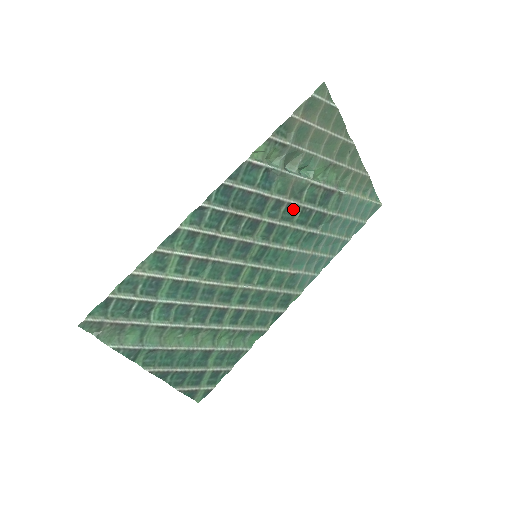
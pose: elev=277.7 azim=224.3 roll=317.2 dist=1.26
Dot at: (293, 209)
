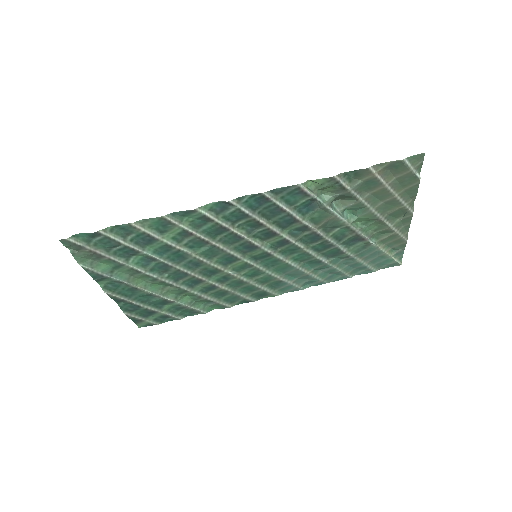
Dot at: (316, 237)
